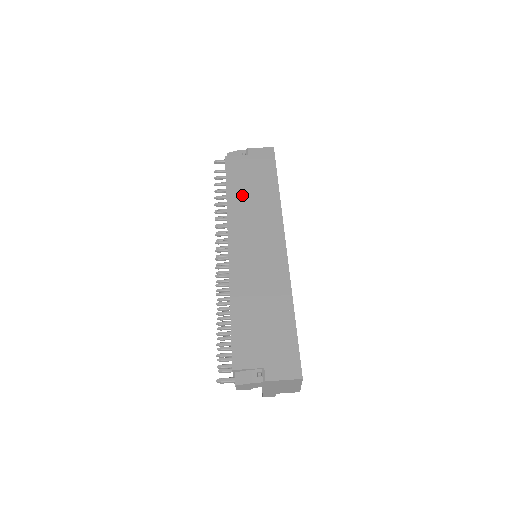
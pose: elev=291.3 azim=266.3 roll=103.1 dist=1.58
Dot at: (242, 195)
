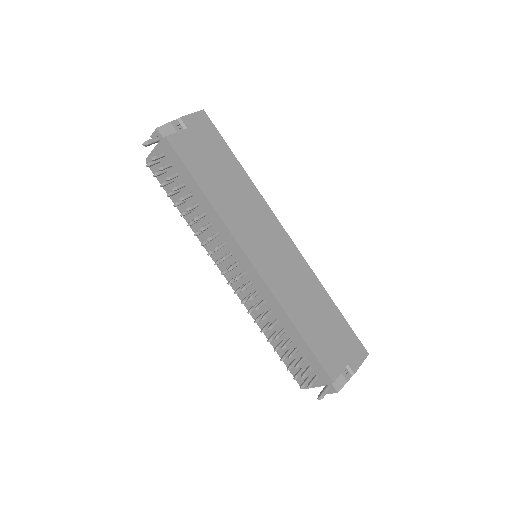
Dot at: (220, 190)
